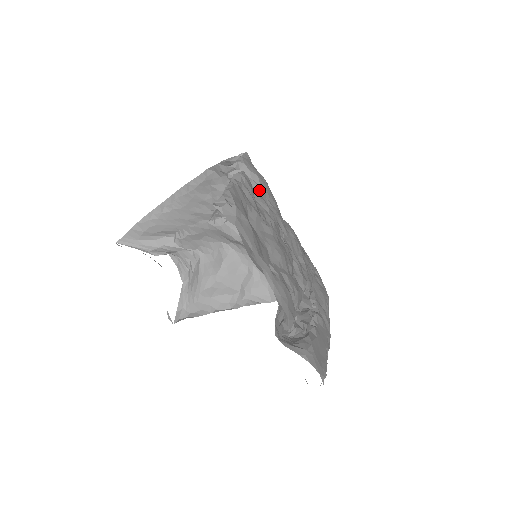
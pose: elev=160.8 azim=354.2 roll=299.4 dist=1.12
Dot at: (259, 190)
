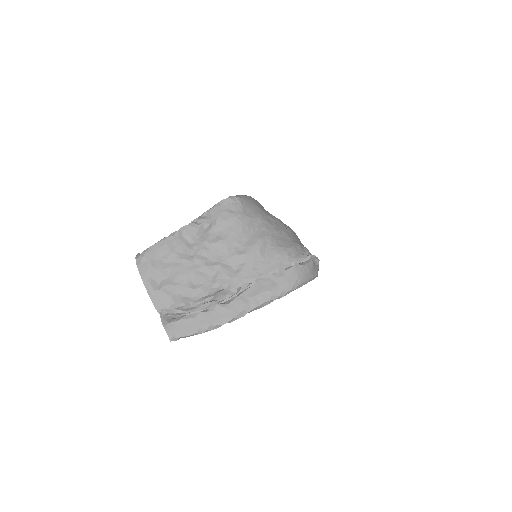
Dot at: (211, 228)
